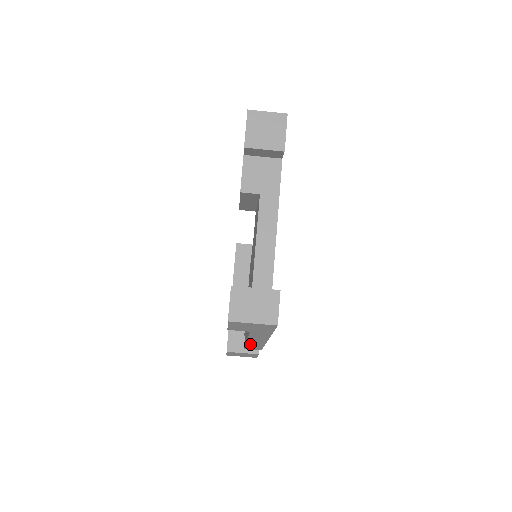
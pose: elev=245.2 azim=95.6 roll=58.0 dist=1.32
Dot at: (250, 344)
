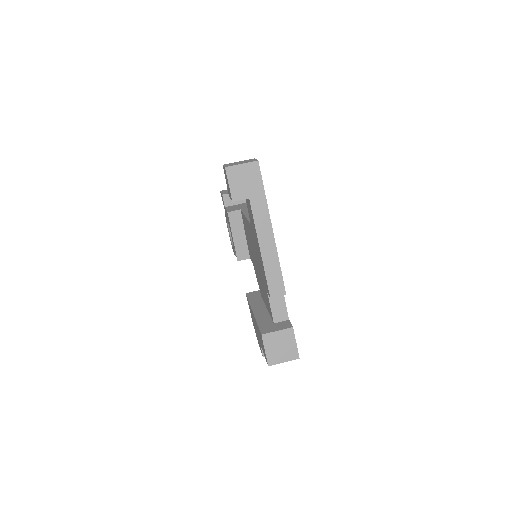
Dot at: (267, 265)
